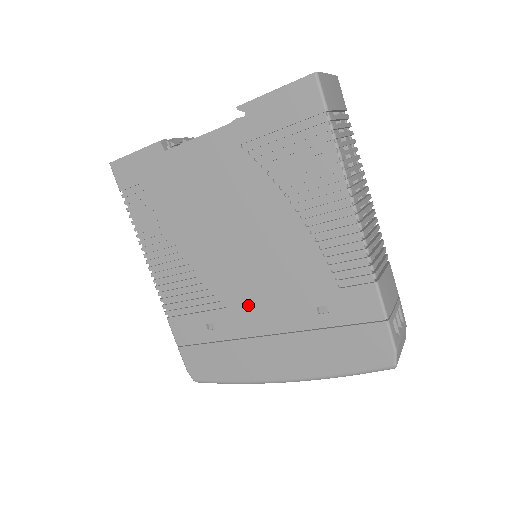
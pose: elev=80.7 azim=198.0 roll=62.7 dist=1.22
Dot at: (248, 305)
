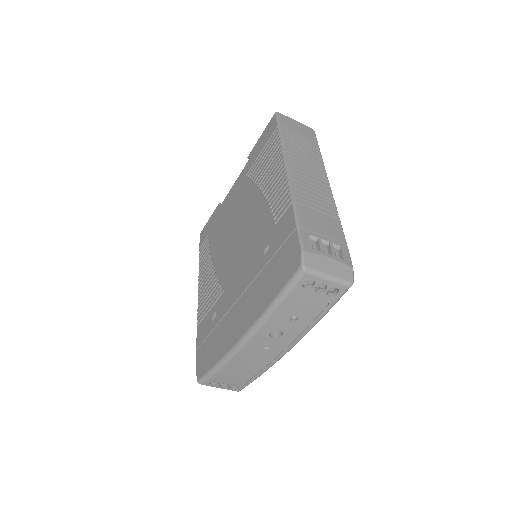
Dot at: (233, 280)
